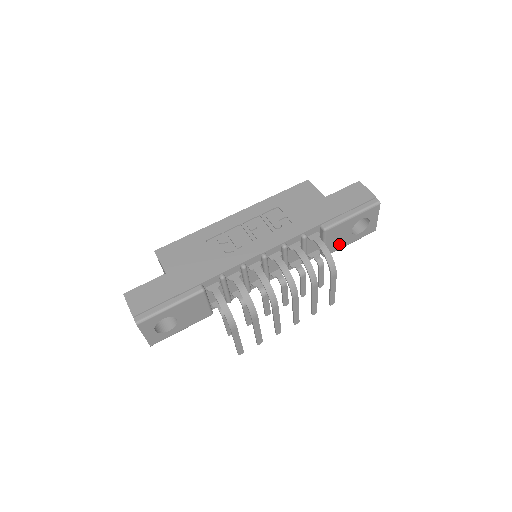
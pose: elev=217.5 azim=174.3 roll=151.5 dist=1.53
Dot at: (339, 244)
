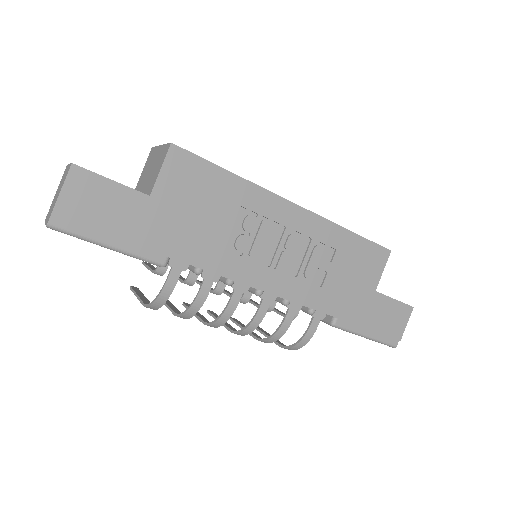
Dot at: occluded
